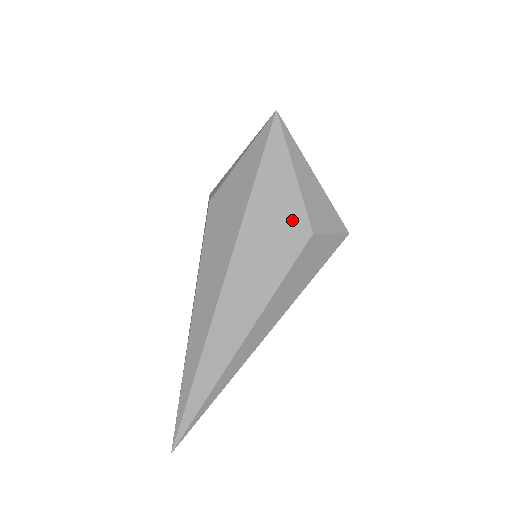
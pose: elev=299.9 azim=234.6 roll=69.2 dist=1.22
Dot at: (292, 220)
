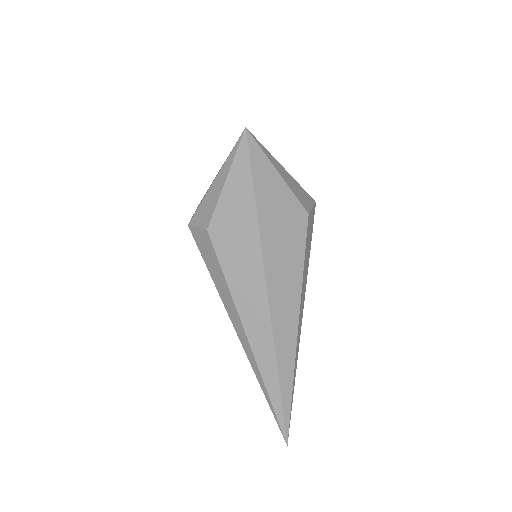
Dot at: (292, 211)
